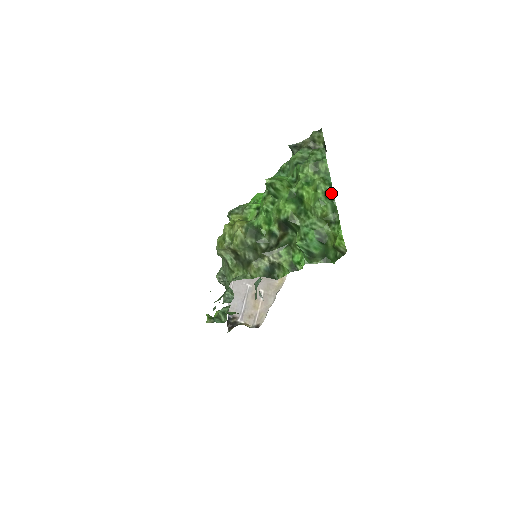
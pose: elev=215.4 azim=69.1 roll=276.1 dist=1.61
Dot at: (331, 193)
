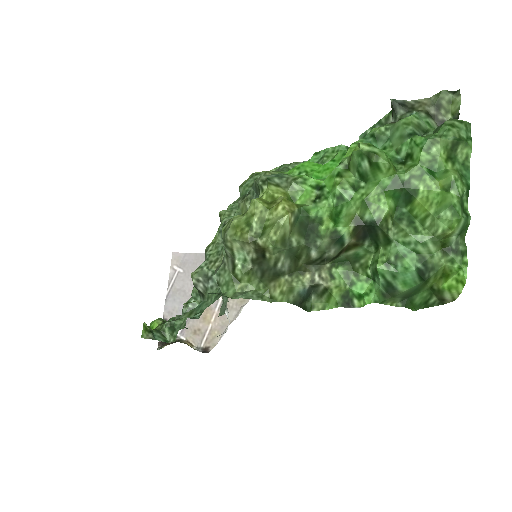
Dot at: (464, 201)
